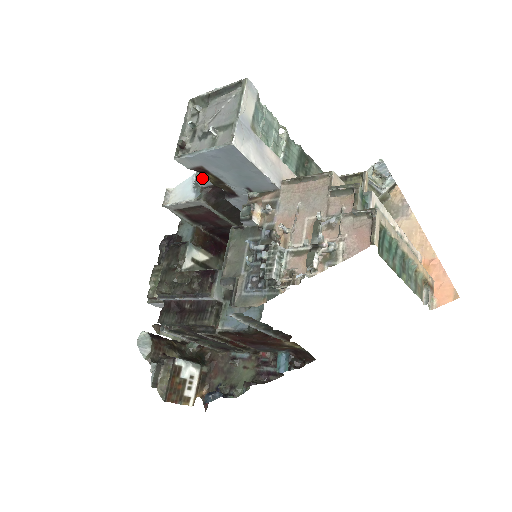
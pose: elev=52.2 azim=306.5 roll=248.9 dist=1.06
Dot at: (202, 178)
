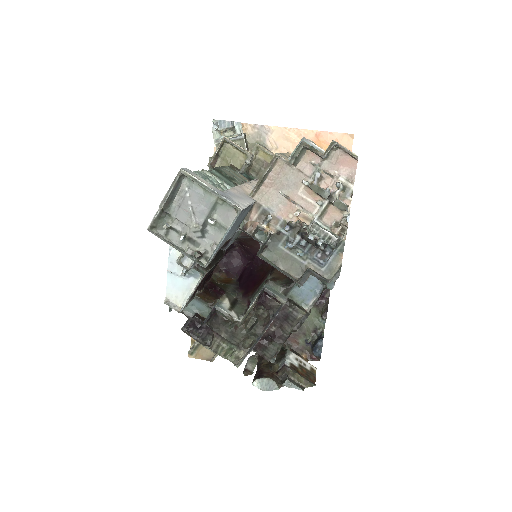
Dot at: (192, 262)
